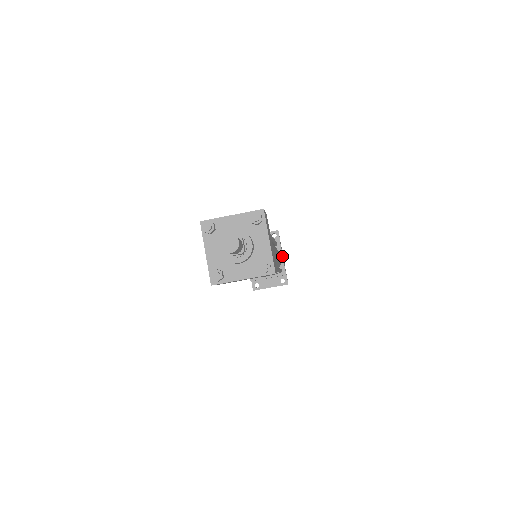
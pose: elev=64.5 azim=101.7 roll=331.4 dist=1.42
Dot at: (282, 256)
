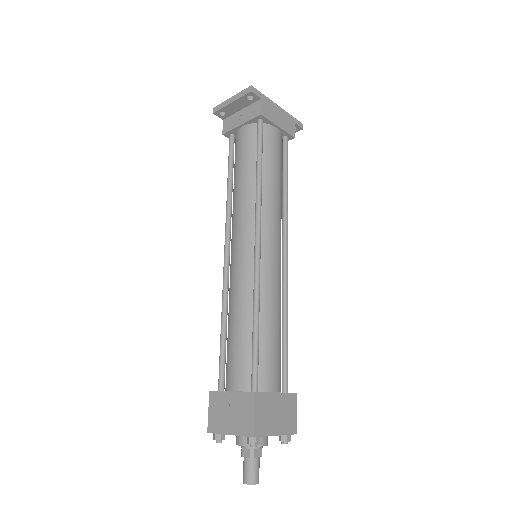
Dot at: (277, 127)
